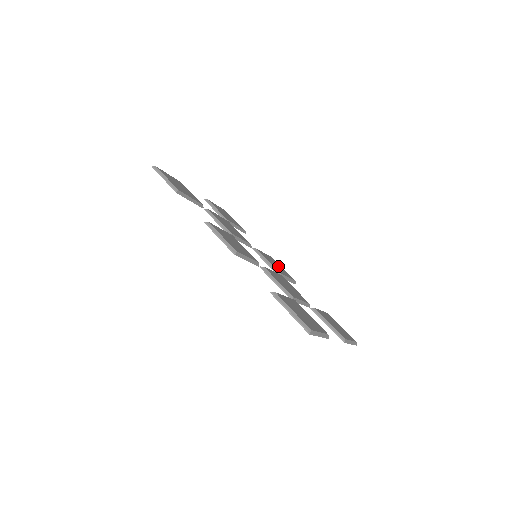
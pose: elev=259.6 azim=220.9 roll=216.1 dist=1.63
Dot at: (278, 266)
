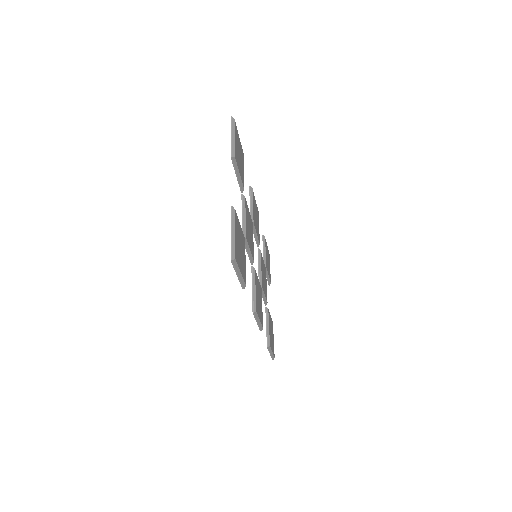
Dot at: (256, 214)
